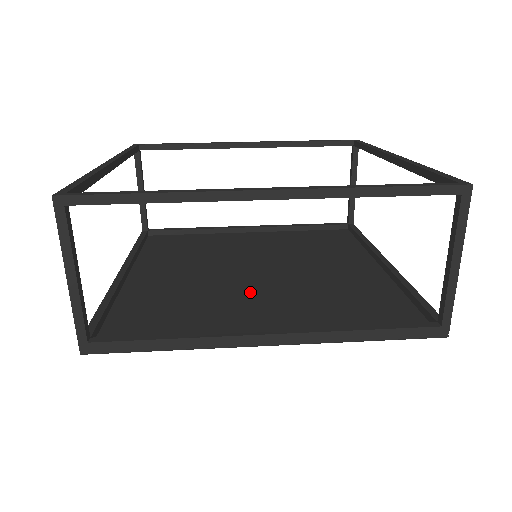
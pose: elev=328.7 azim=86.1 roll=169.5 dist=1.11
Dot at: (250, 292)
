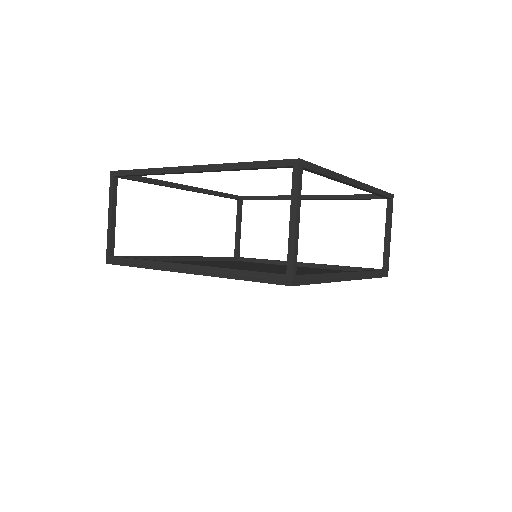
Dot at: (284, 271)
